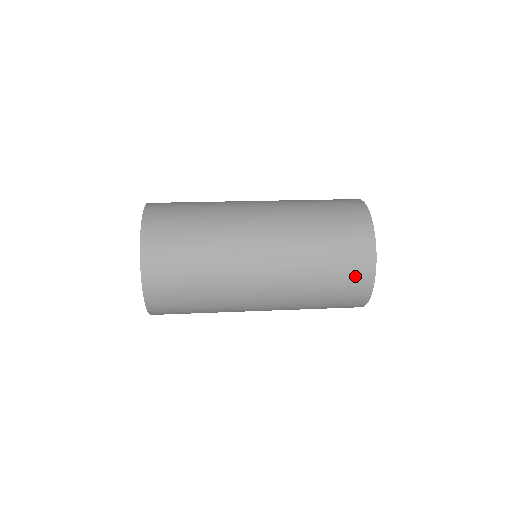
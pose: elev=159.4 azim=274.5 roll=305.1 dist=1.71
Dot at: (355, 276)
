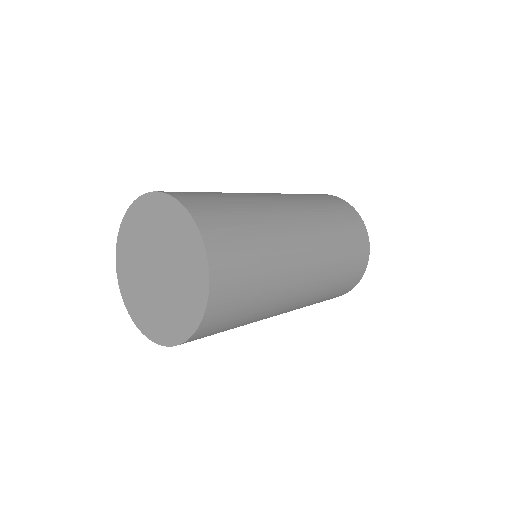
Dot at: (341, 293)
